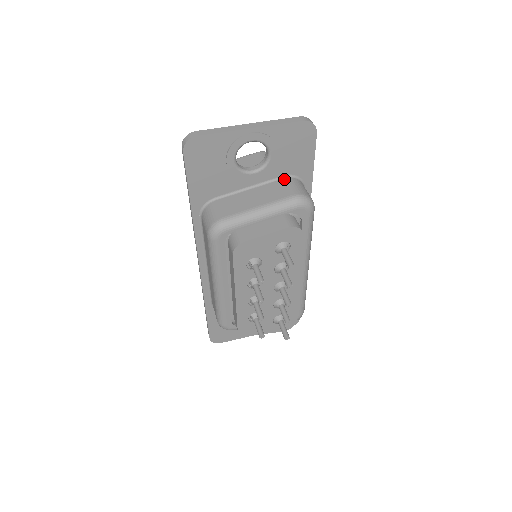
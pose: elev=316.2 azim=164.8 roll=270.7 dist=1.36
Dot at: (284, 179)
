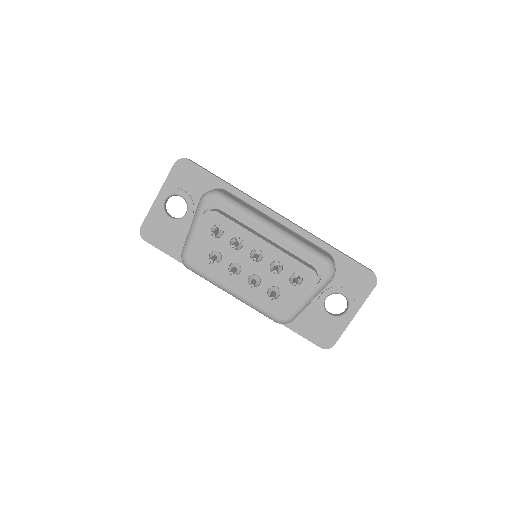
Dot at: occluded
